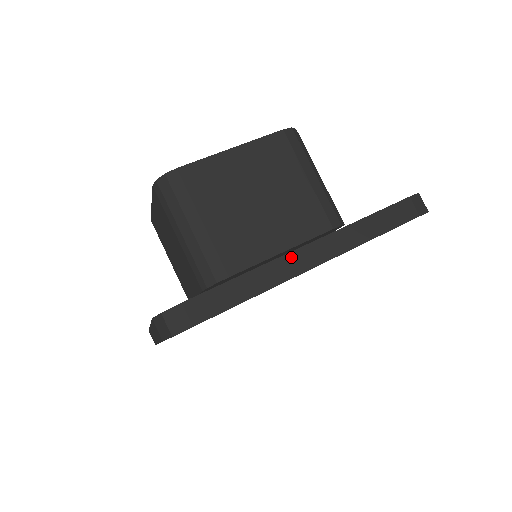
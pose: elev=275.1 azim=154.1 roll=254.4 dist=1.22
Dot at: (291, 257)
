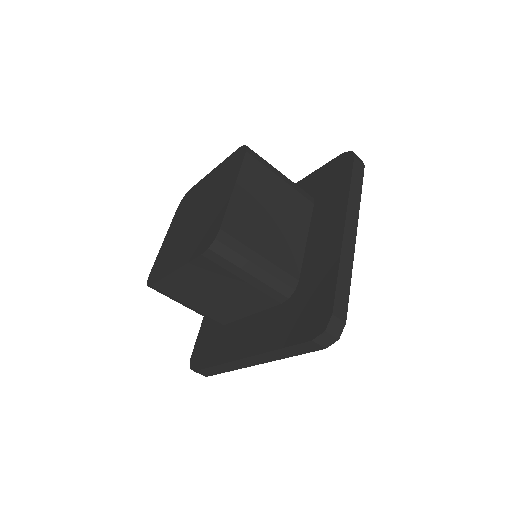
Dot at: (345, 240)
